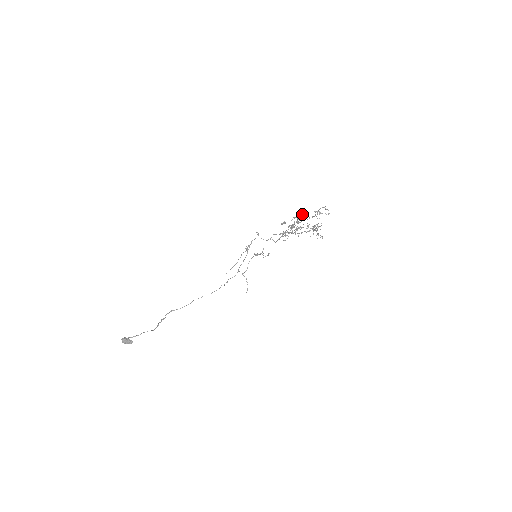
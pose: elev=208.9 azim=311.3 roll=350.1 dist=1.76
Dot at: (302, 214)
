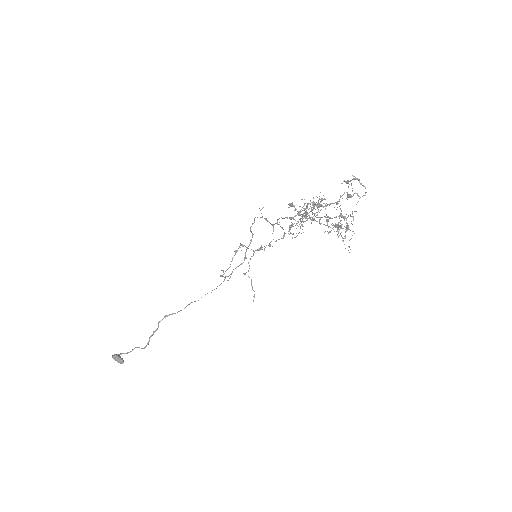
Dot at: occluded
